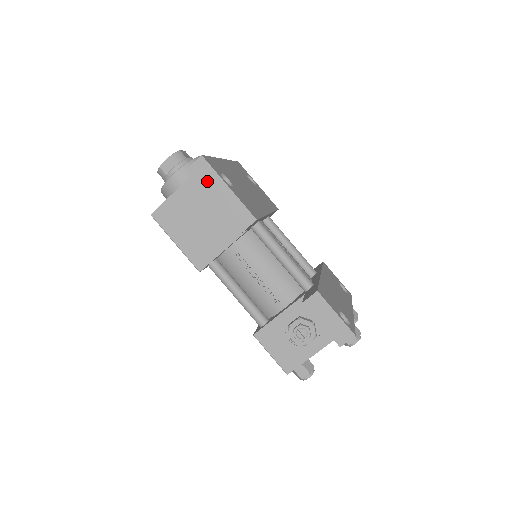
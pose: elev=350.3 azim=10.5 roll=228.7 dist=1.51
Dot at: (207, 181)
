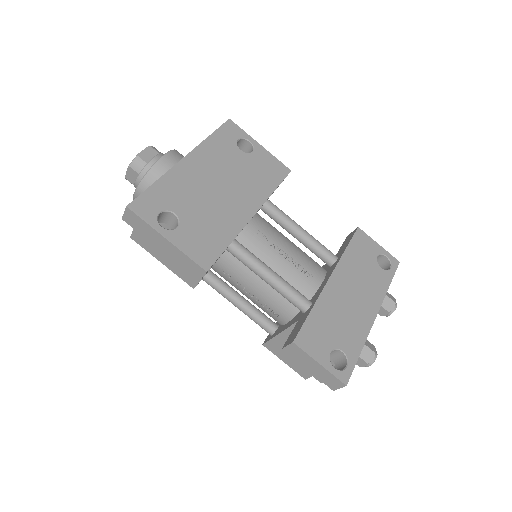
Dot at: (144, 232)
